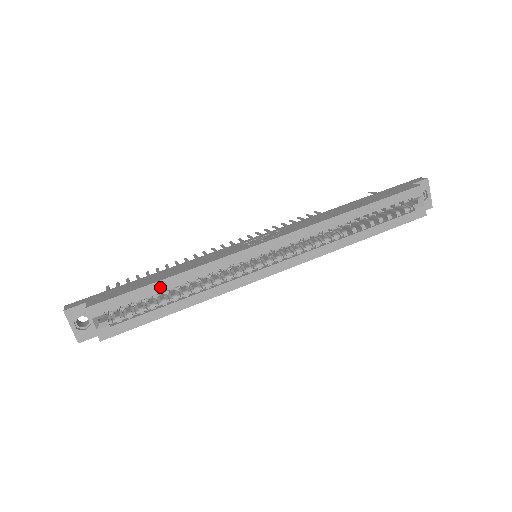
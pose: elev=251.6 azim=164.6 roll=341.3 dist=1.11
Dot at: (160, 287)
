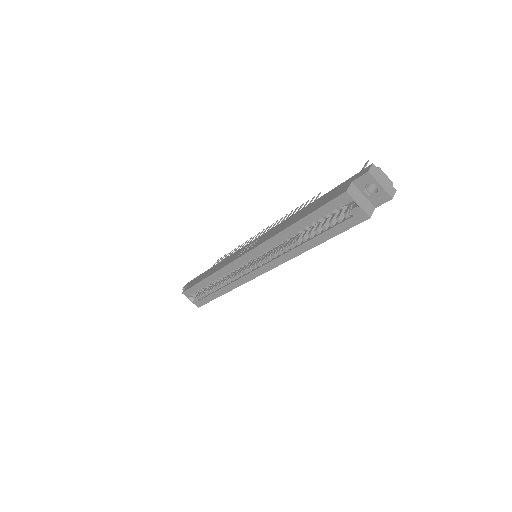
Dot at: (205, 283)
